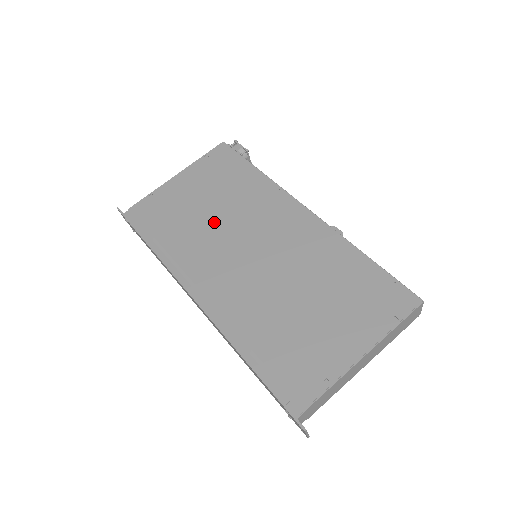
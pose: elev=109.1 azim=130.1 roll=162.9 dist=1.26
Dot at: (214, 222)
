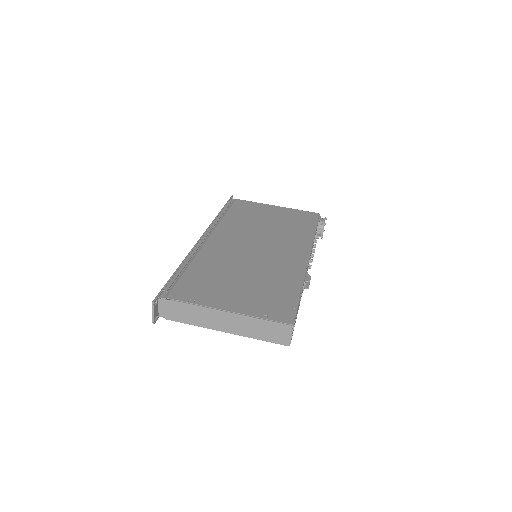
Dot at: (259, 228)
